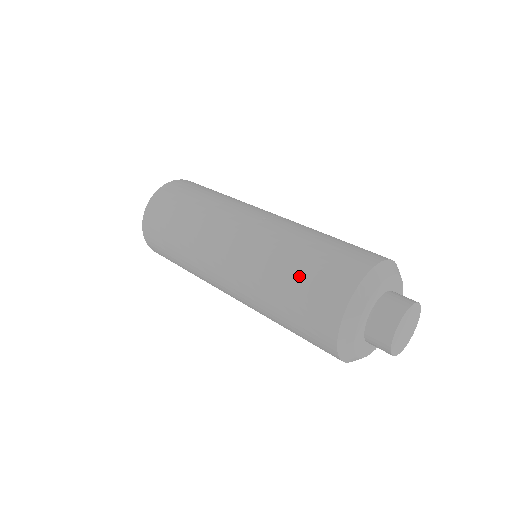
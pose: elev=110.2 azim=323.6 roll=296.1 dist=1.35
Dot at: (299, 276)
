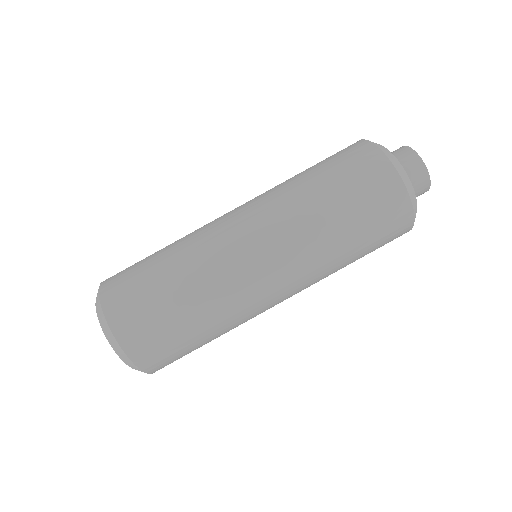
Dot at: (329, 177)
